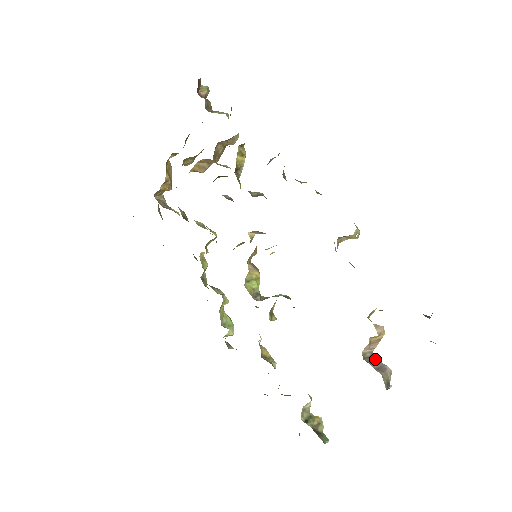
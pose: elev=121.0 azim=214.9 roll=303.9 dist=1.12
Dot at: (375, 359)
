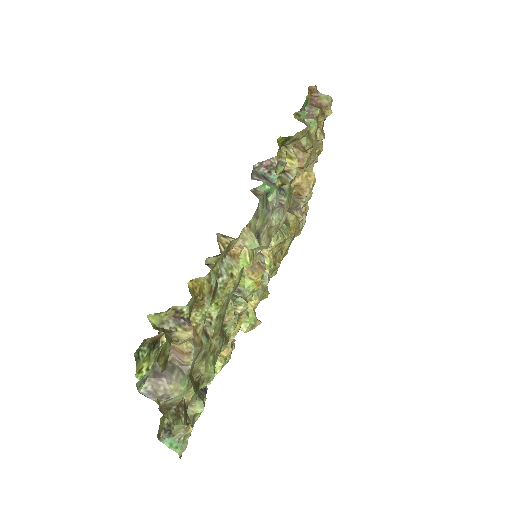
Dot at: (173, 370)
